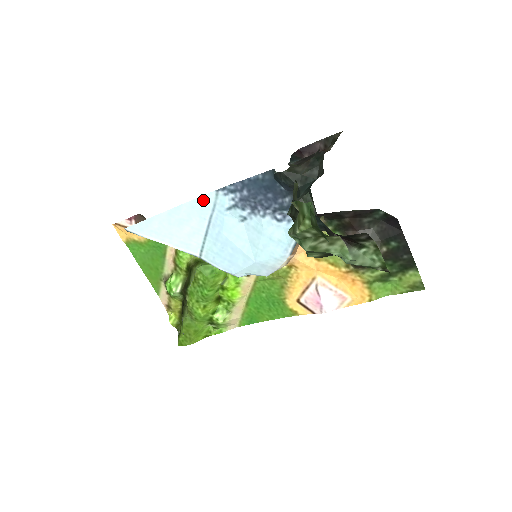
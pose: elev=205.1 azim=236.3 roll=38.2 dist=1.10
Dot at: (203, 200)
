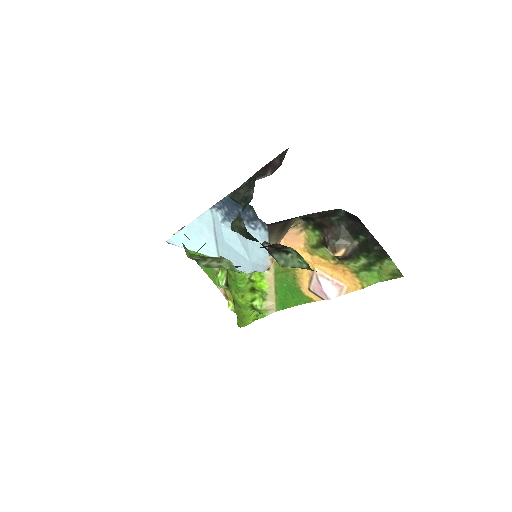
Dot at: (205, 216)
